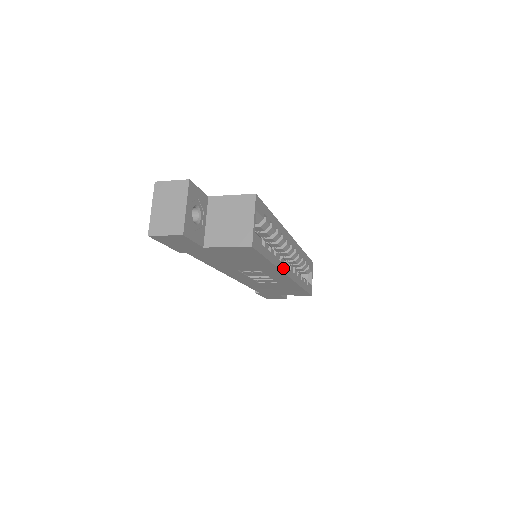
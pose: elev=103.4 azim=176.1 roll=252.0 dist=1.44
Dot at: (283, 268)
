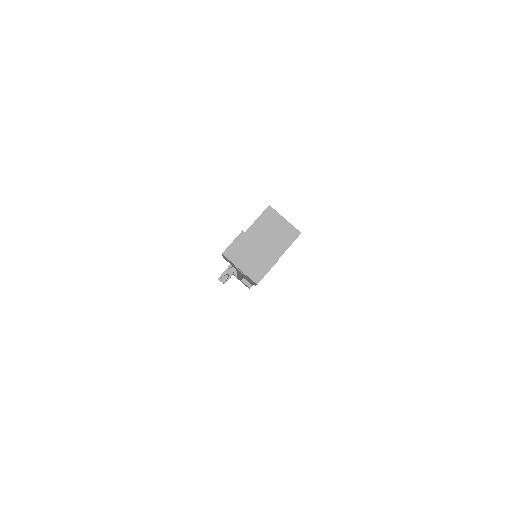
Dot at: occluded
